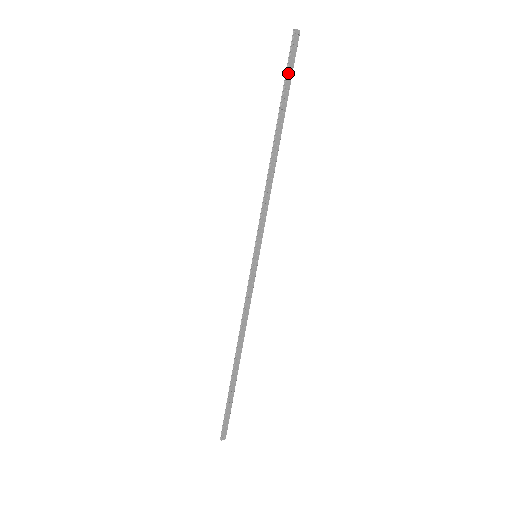
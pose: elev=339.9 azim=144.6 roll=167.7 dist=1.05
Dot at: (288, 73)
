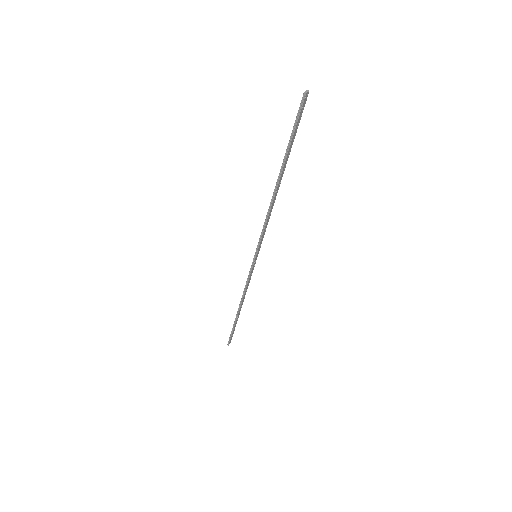
Dot at: (295, 132)
